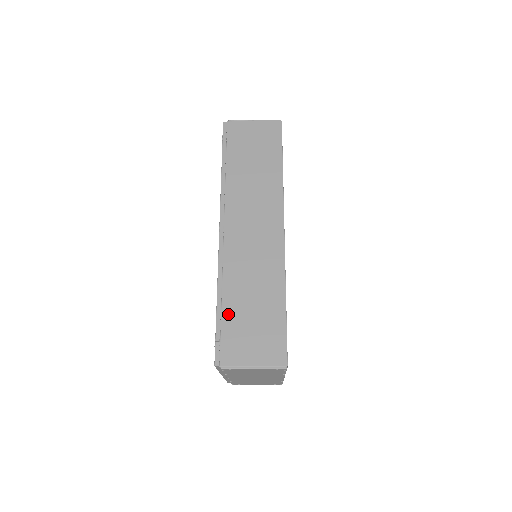
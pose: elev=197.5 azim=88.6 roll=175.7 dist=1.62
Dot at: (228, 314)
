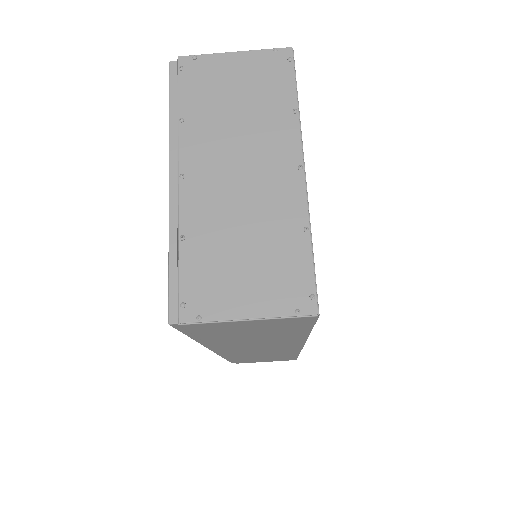
Dot at: occluded
